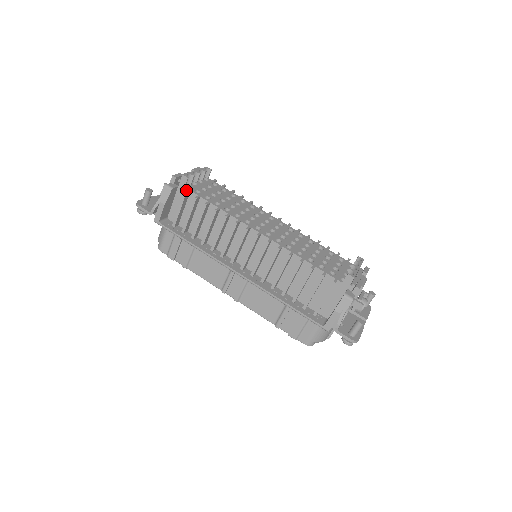
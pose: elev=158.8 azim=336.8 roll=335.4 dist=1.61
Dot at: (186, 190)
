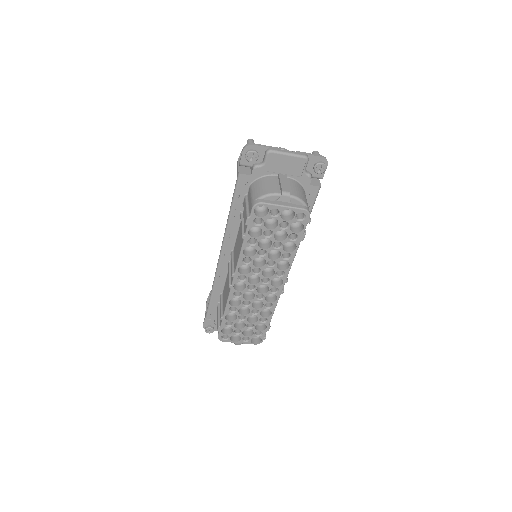
Dot at: occluded
